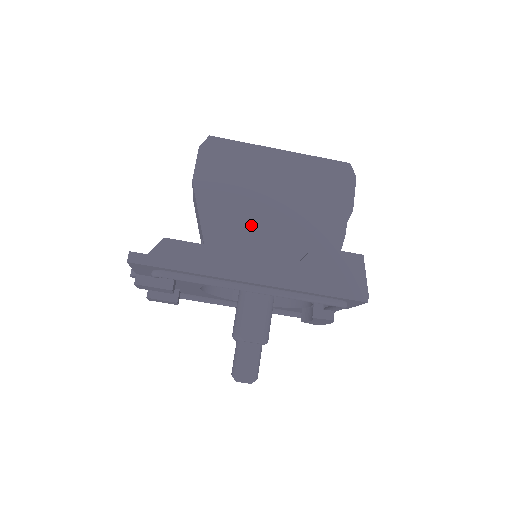
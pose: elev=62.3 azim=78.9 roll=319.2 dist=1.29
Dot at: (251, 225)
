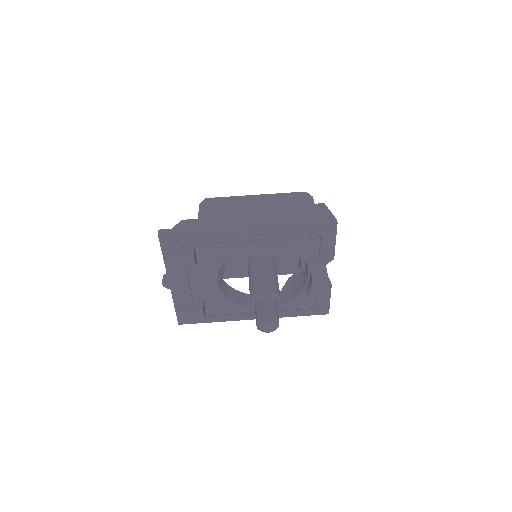
Dot at: occluded
